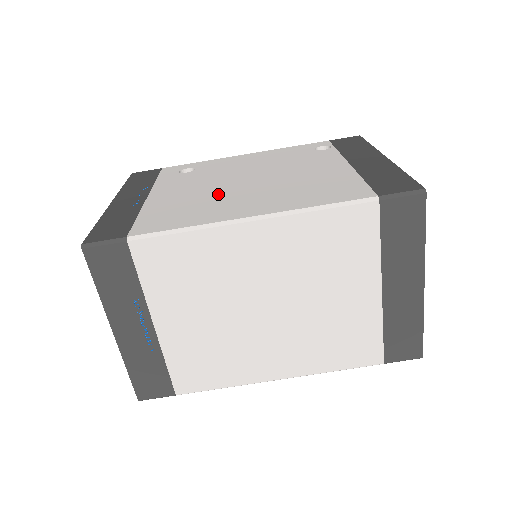
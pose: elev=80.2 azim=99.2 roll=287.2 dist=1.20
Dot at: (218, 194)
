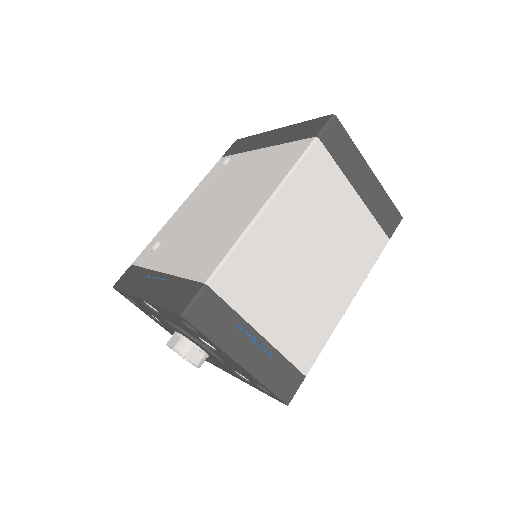
Dot at: (214, 225)
